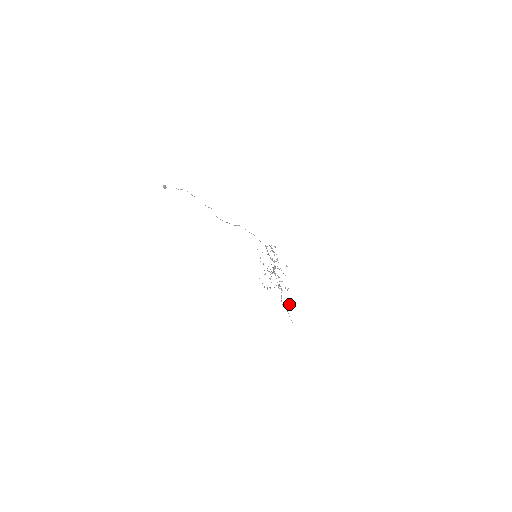
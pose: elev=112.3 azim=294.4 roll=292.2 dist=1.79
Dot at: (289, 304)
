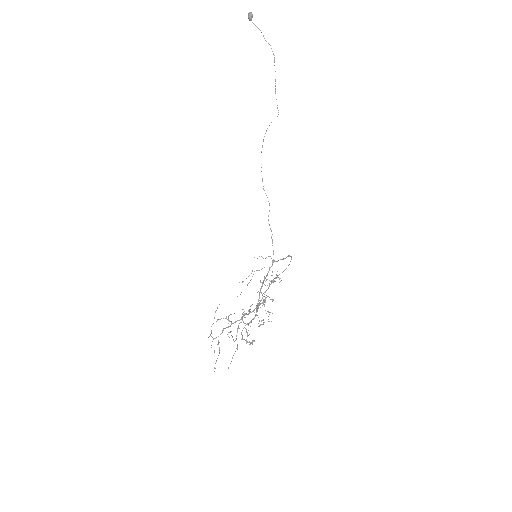
Dot at: occluded
